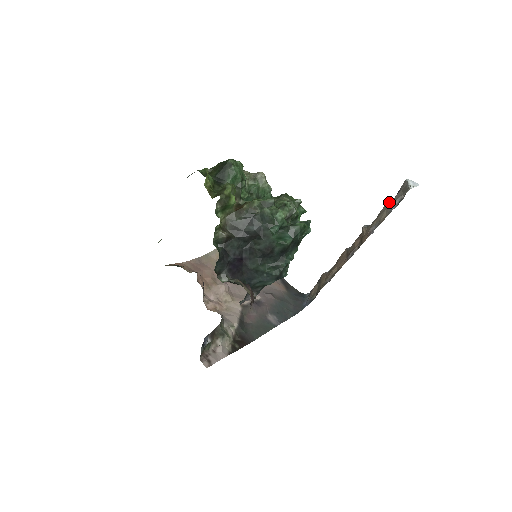
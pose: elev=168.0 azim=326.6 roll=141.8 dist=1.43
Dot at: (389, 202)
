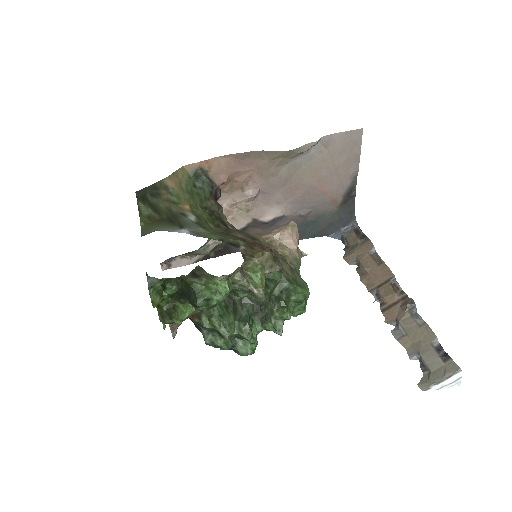
Dot at: (438, 341)
